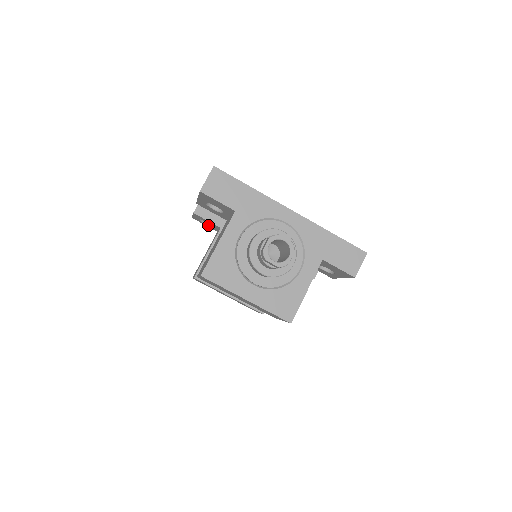
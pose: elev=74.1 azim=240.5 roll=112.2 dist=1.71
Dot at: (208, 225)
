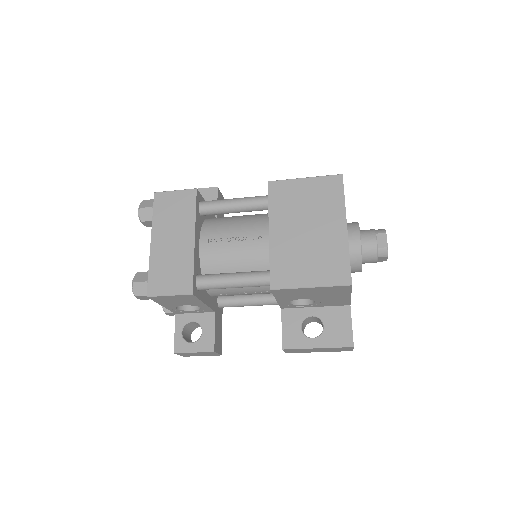
Dot at: occluded
